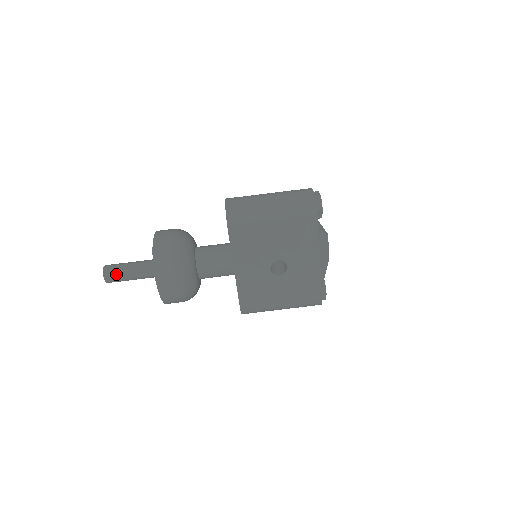
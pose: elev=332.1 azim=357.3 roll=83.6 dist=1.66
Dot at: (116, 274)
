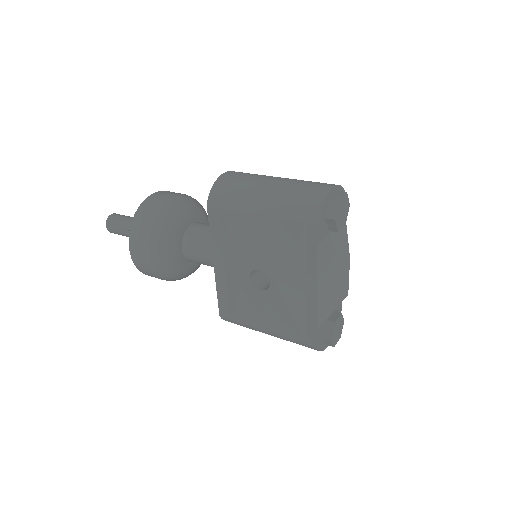
Dot at: (116, 226)
